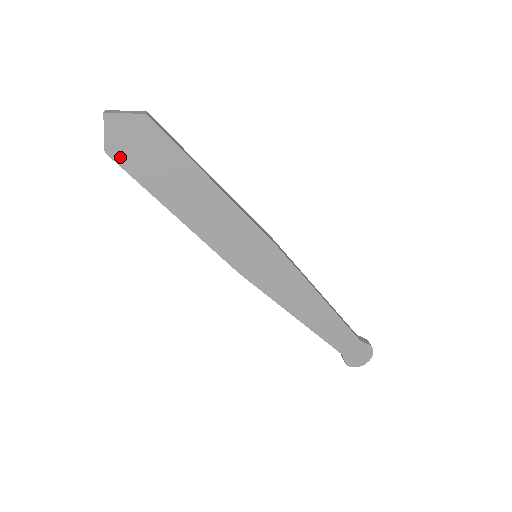
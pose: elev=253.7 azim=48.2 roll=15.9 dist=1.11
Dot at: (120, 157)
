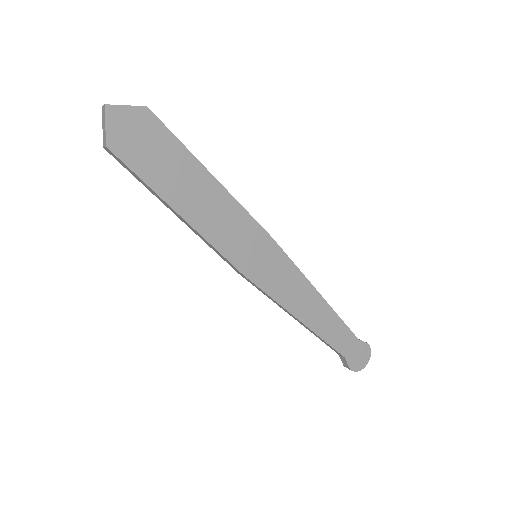
Dot at: (122, 152)
